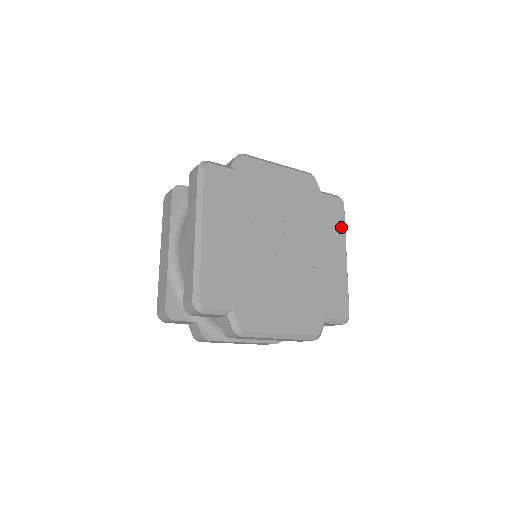
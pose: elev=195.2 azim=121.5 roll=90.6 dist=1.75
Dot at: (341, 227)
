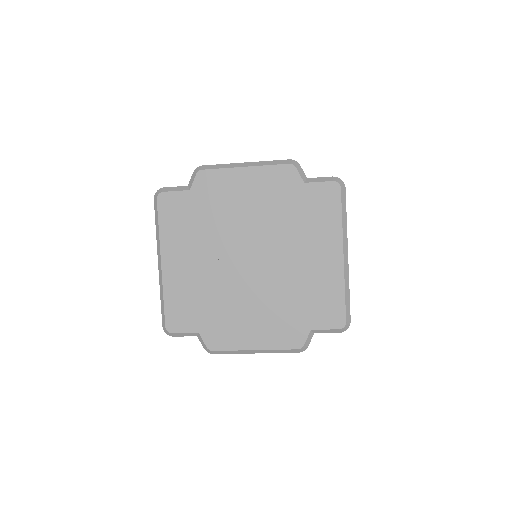
Dot at: (335, 219)
